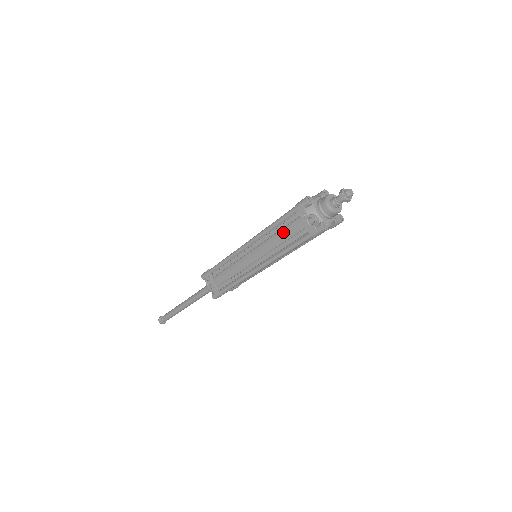
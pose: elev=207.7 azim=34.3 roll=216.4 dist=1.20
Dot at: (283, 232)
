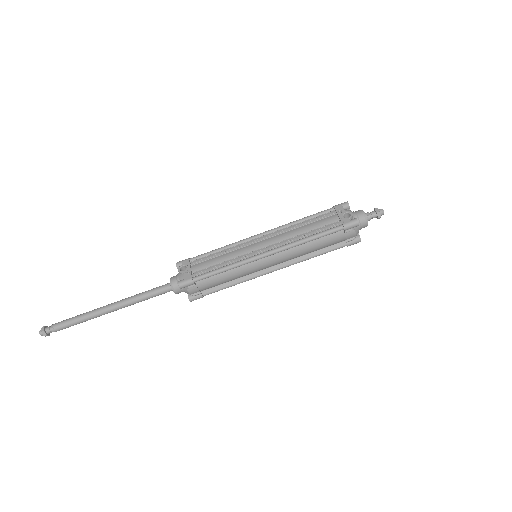
Dot at: (311, 224)
